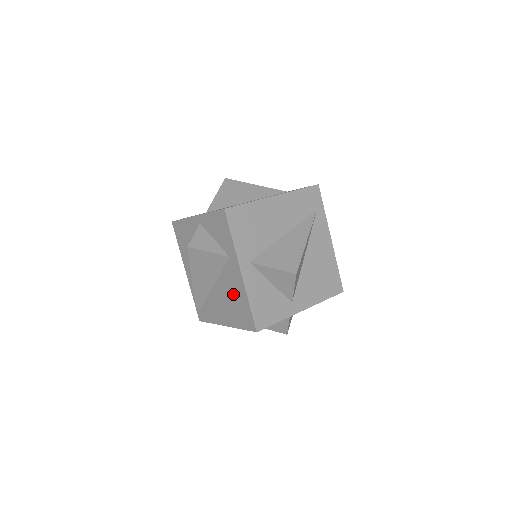
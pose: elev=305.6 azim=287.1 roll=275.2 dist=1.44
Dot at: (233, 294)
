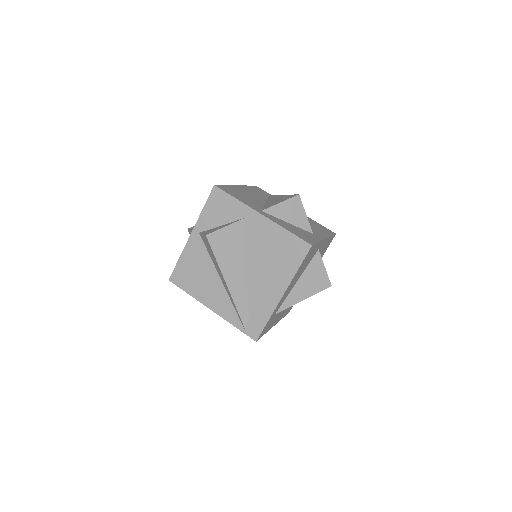
Dot at: (269, 247)
